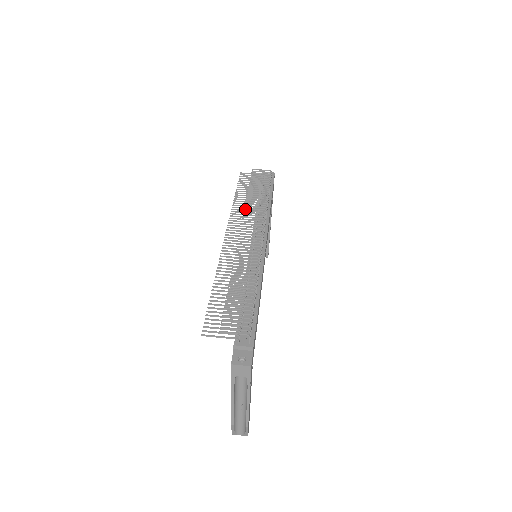
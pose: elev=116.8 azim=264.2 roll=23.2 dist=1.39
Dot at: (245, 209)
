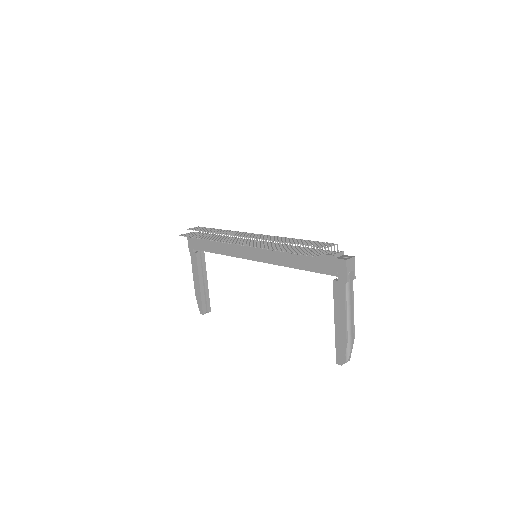
Dot at: (224, 234)
